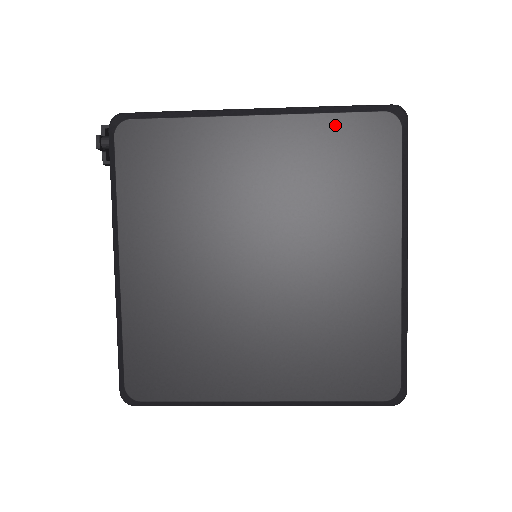
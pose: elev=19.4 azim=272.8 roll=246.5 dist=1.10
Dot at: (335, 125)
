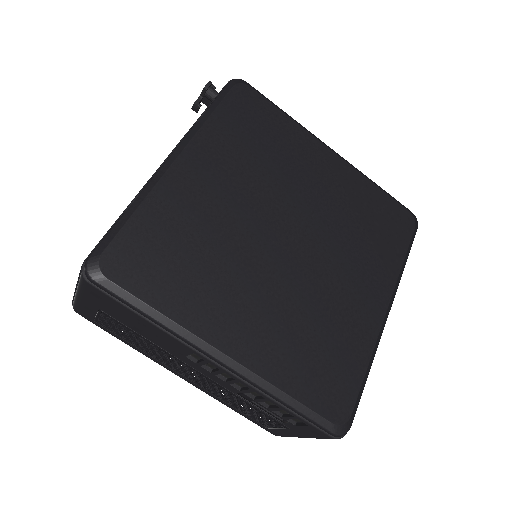
Dot at: (378, 195)
